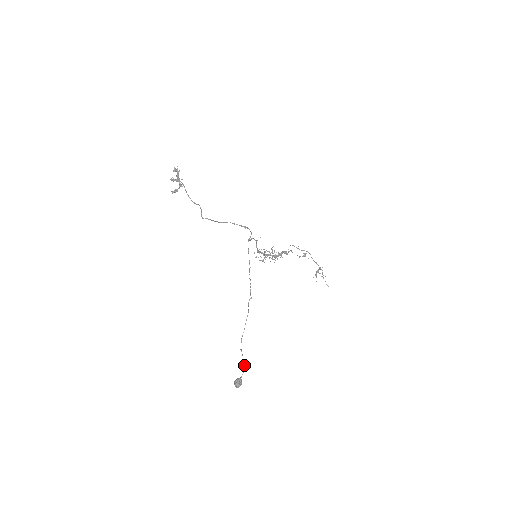
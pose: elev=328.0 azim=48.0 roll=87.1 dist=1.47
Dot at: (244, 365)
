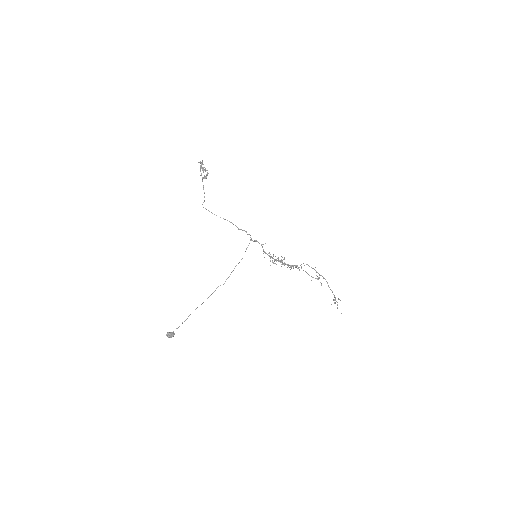
Dot at: (179, 326)
